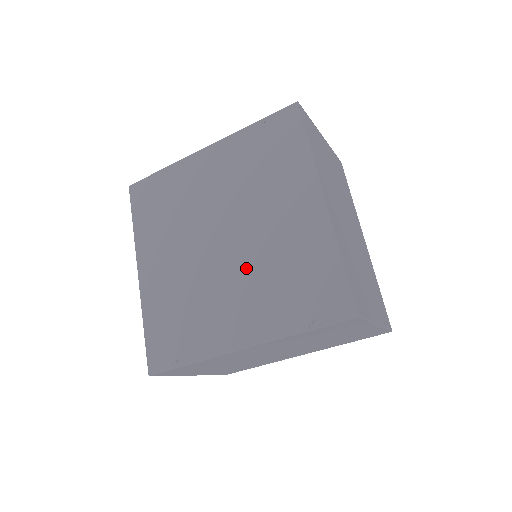
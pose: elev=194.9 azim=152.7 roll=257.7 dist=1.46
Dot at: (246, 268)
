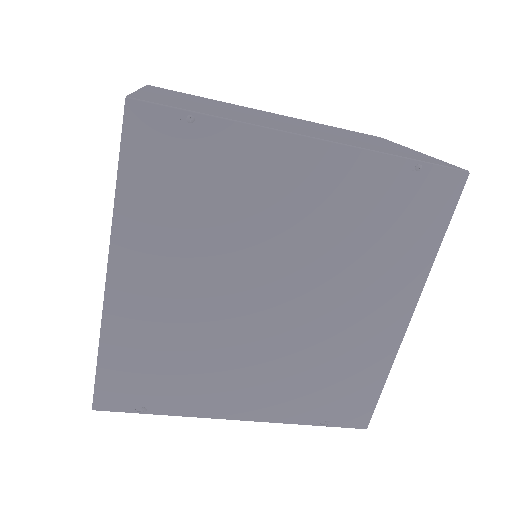
Dot at: (285, 346)
